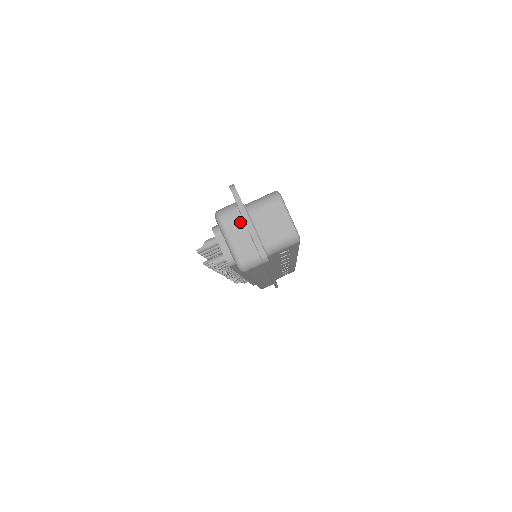
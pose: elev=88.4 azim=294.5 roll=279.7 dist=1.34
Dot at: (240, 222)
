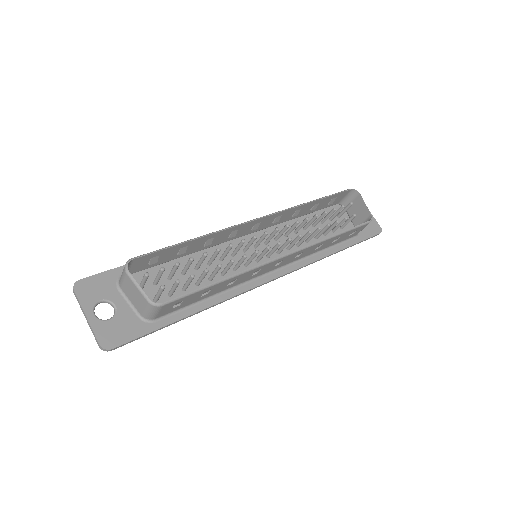
Dot at: occluded
